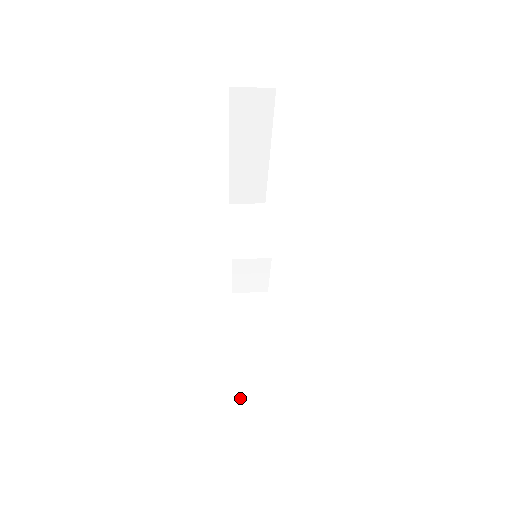
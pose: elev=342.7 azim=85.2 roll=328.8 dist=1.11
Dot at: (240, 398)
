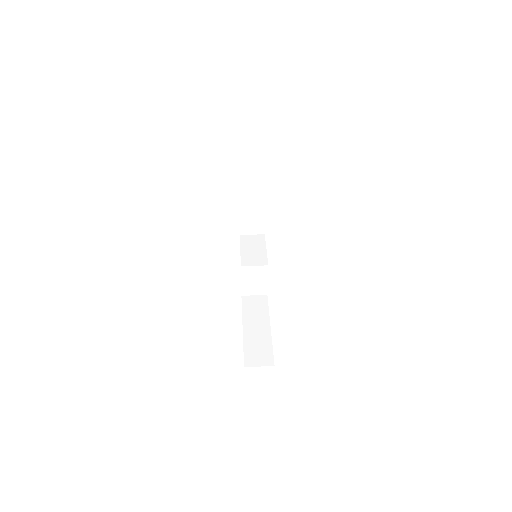
Dot at: (247, 357)
